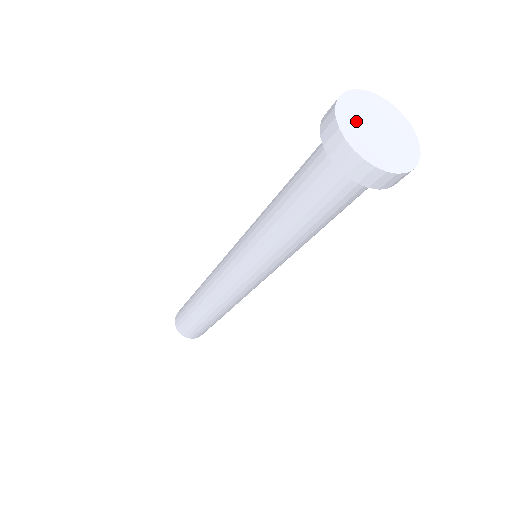
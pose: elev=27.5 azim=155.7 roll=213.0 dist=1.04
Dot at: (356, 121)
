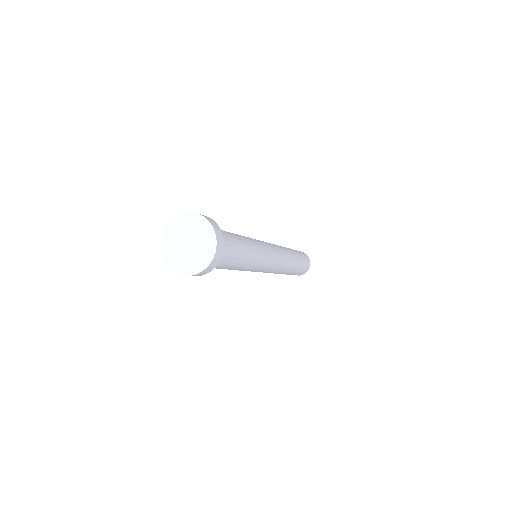
Dot at: (175, 253)
